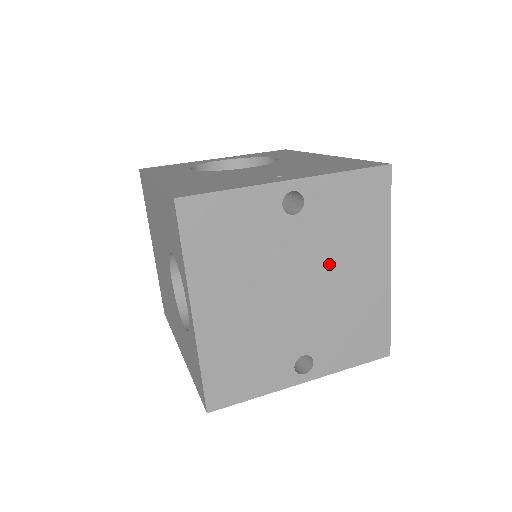
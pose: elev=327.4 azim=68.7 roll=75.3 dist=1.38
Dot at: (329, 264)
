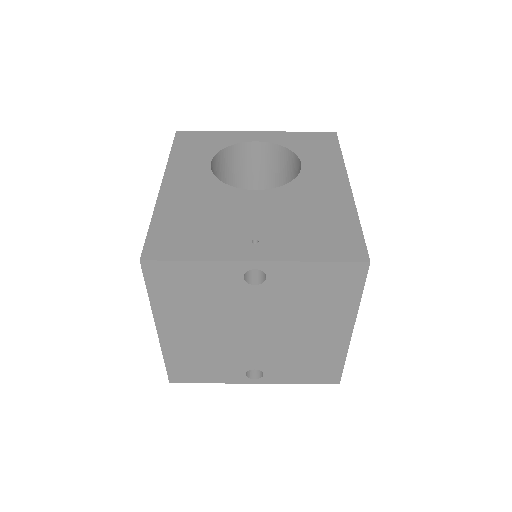
Dot at: (287, 321)
